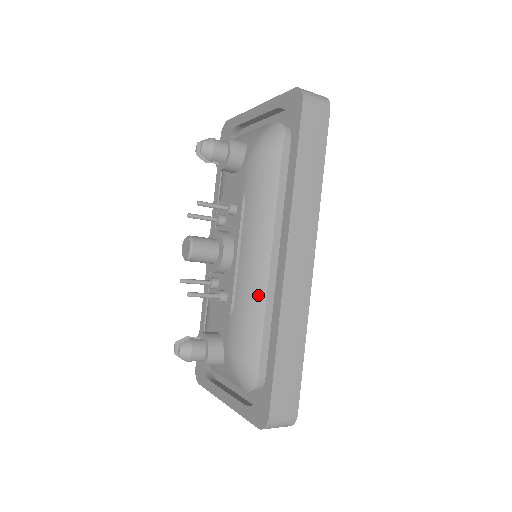
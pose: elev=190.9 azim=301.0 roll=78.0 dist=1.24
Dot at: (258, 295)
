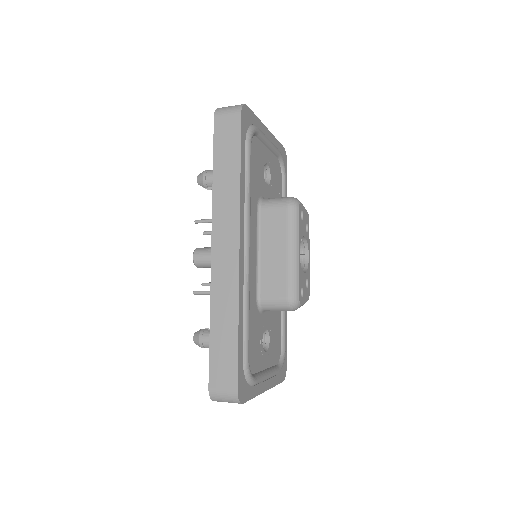
Dot at: occluded
